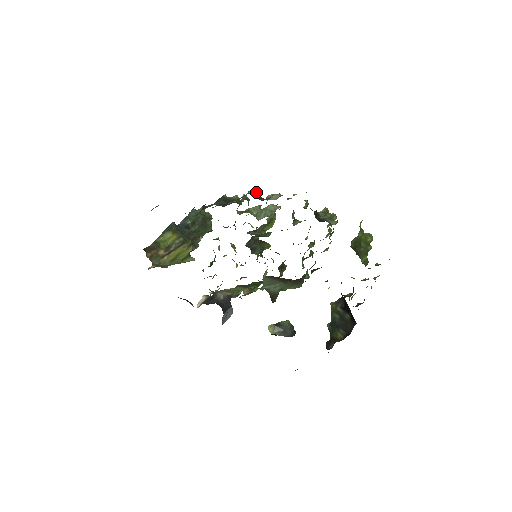
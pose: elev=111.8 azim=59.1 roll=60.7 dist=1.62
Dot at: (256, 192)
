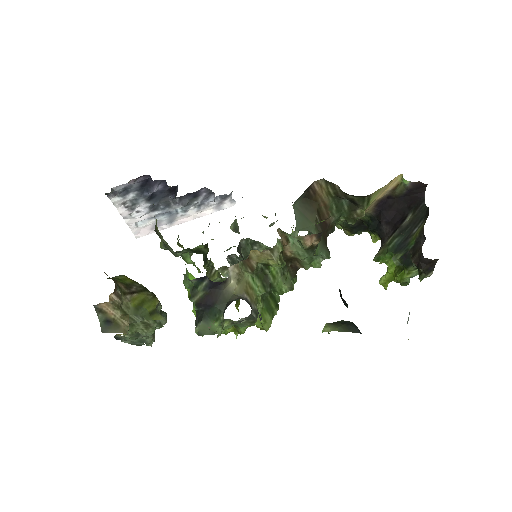
Dot at: occluded
